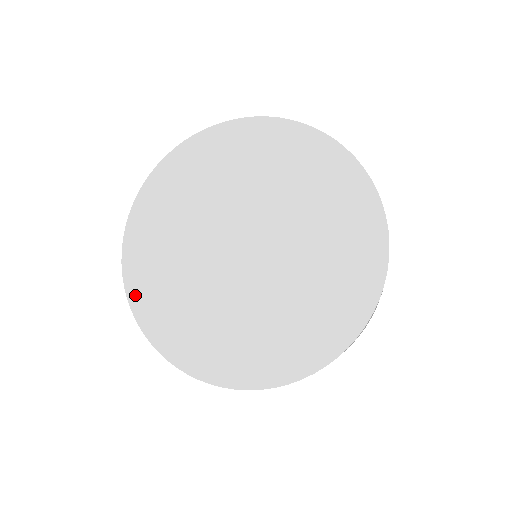
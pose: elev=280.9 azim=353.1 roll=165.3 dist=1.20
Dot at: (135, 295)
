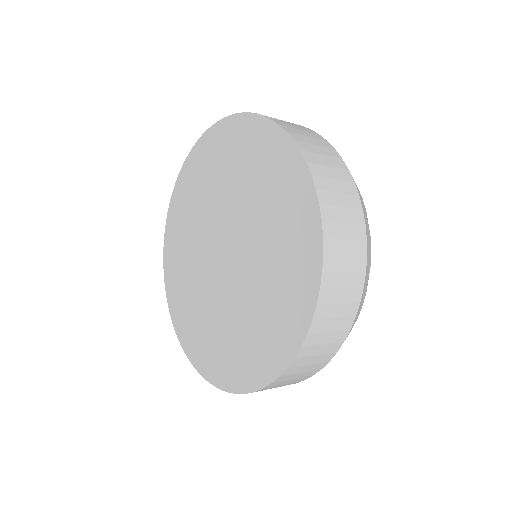
Dot at: (168, 233)
